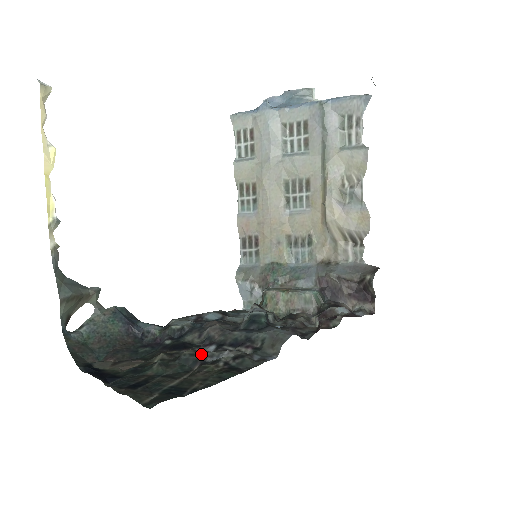
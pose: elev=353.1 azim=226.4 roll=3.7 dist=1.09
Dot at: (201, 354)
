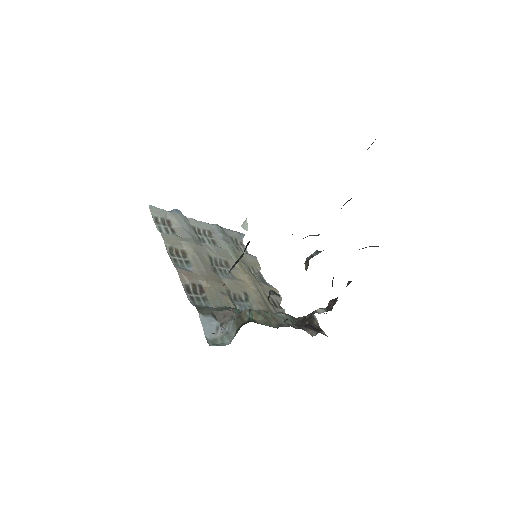
Dot at: occluded
